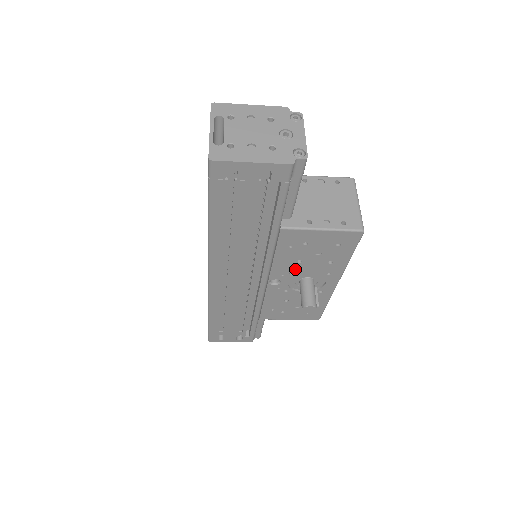
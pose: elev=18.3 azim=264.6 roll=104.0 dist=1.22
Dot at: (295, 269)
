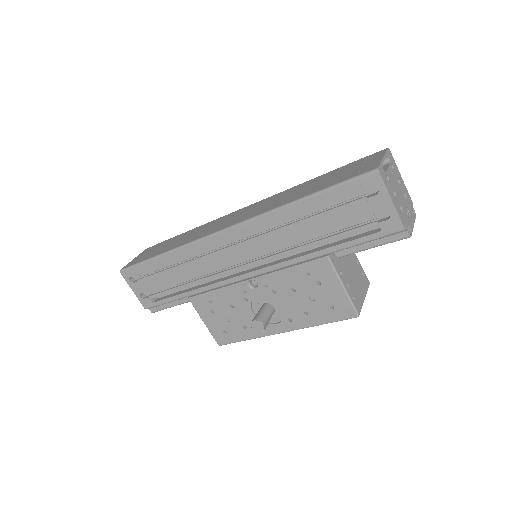
Dot at: (281, 291)
